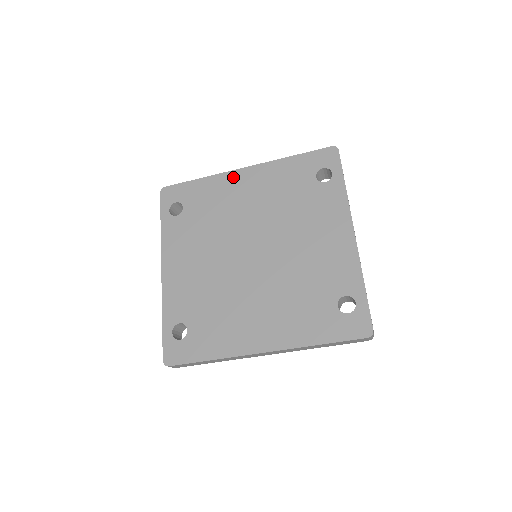
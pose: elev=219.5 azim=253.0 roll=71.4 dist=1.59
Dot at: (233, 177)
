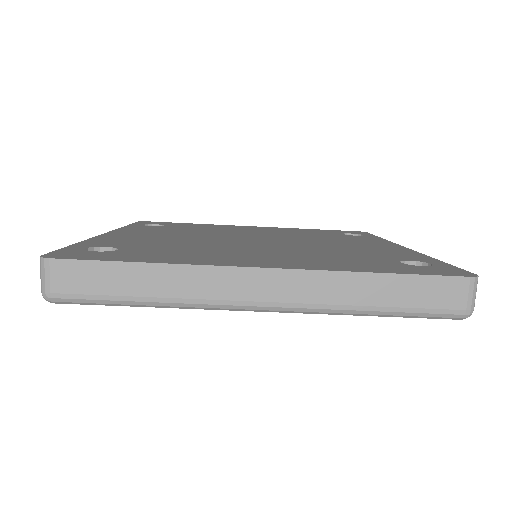
Dot at: (238, 226)
